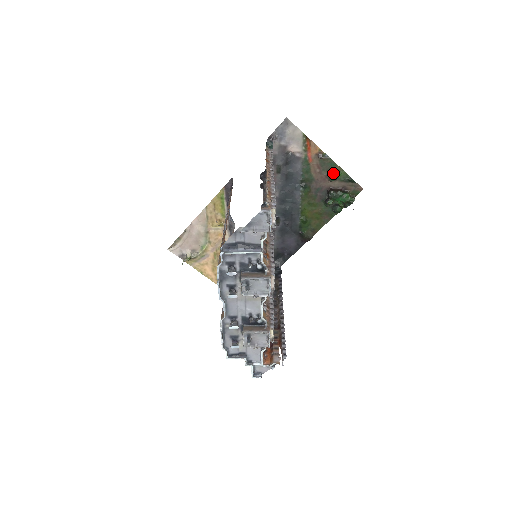
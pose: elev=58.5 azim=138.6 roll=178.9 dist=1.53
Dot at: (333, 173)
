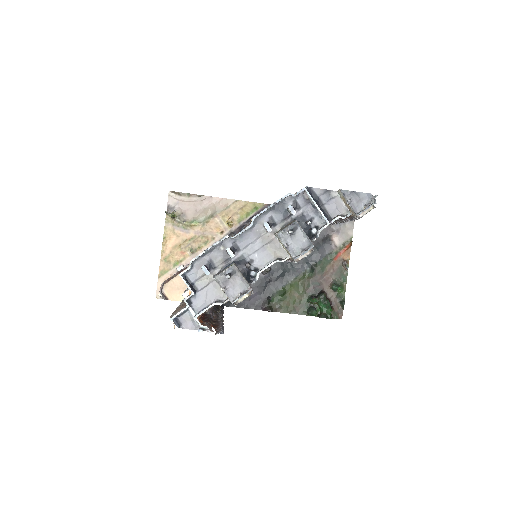
Dot at: (338, 284)
